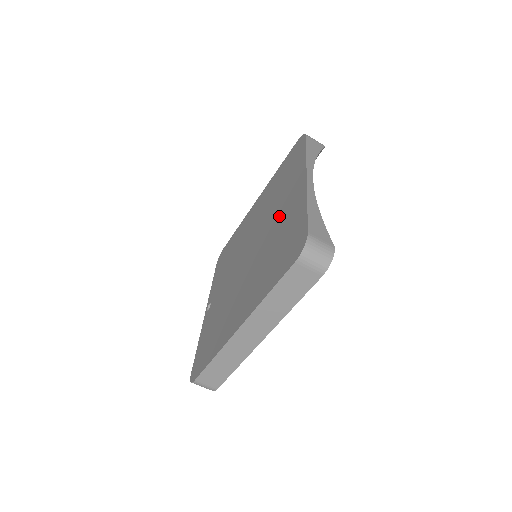
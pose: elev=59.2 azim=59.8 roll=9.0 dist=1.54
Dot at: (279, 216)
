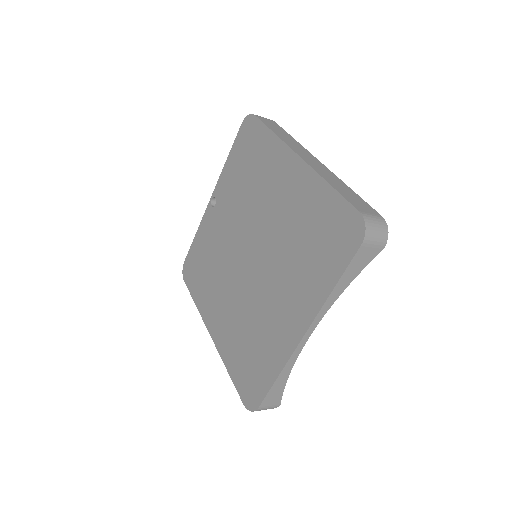
Dot at: (273, 304)
